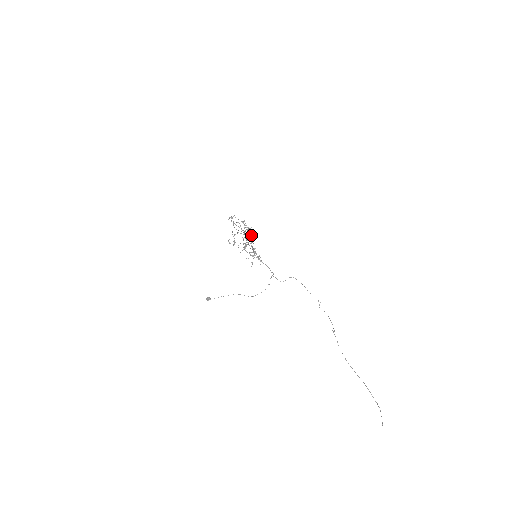
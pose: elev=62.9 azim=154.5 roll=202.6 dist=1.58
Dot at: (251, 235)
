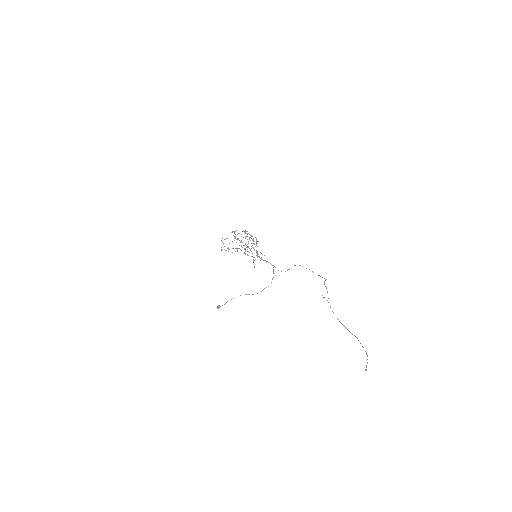
Dot at: (256, 241)
